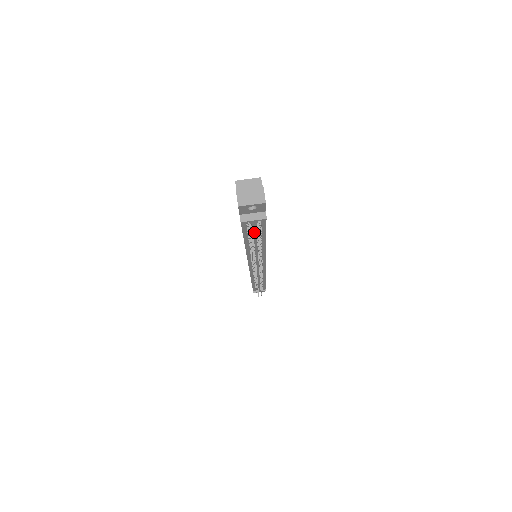
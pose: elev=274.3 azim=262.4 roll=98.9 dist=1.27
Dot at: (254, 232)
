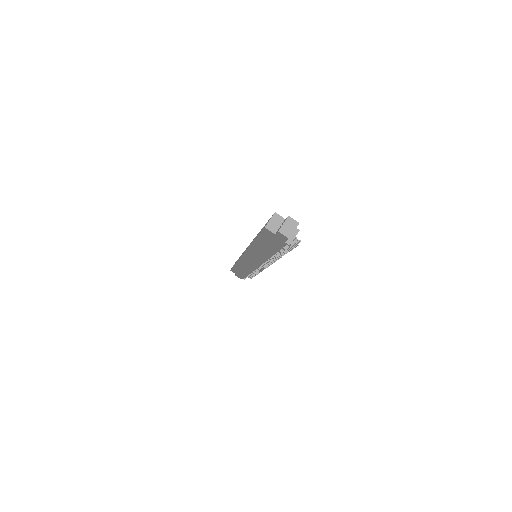
Dot at: occluded
